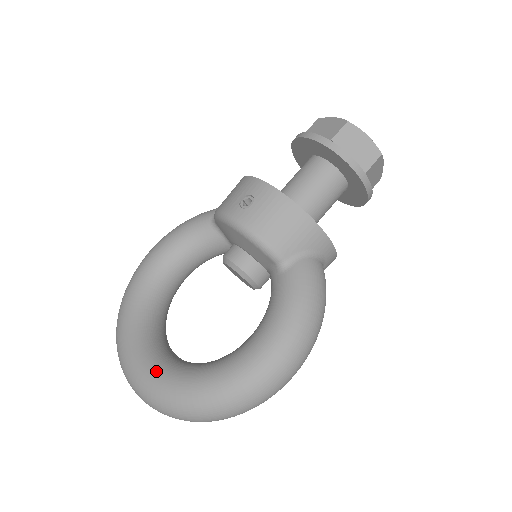
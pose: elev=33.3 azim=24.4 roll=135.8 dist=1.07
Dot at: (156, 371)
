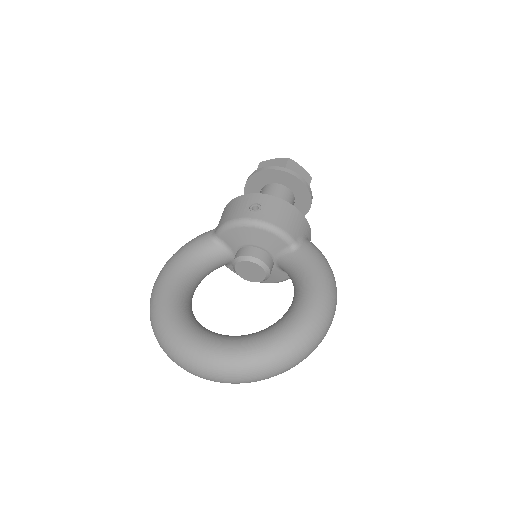
Dot at: (236, 343)
